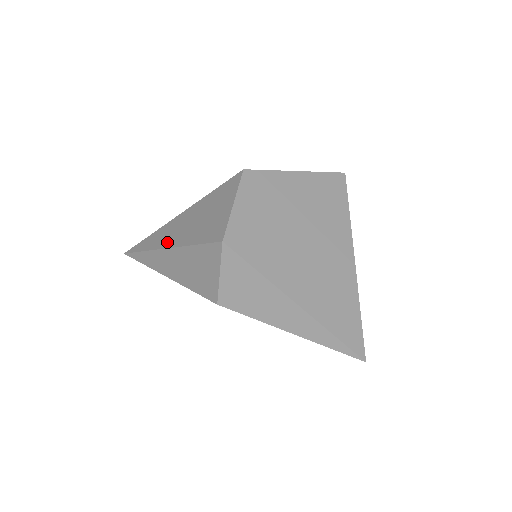
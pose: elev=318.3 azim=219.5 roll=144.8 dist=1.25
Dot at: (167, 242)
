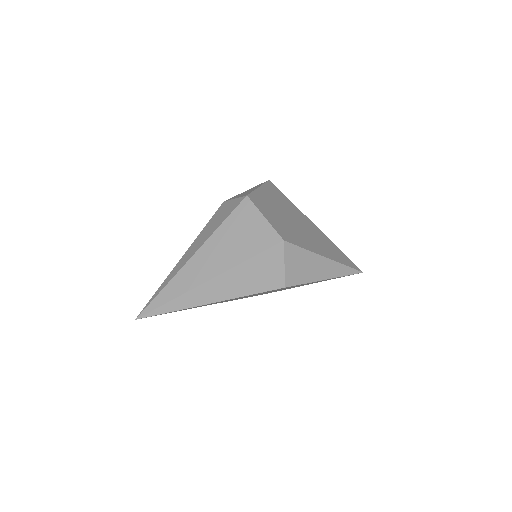
Dot at: (205, 276)
